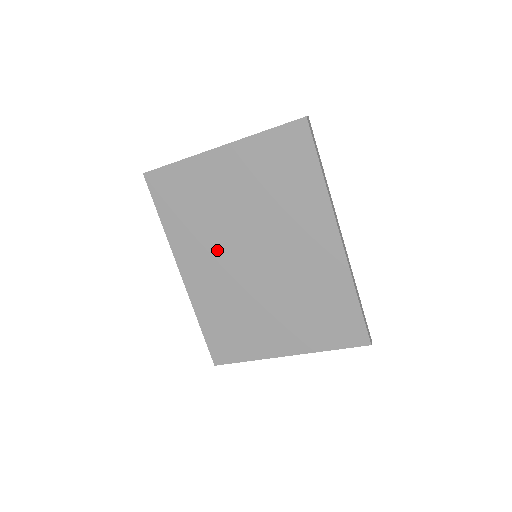
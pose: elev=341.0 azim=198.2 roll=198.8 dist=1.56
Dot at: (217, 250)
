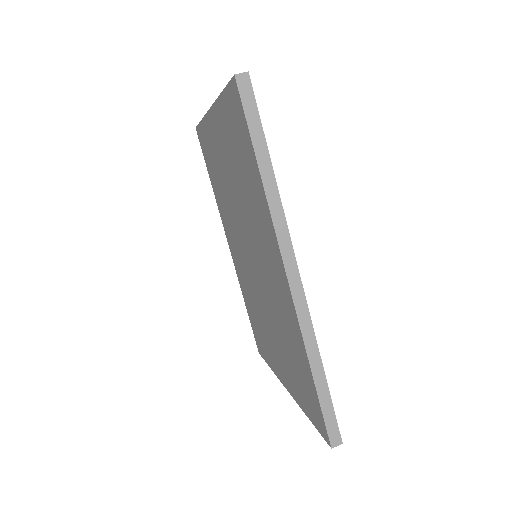
Dot at: (235, 233)
